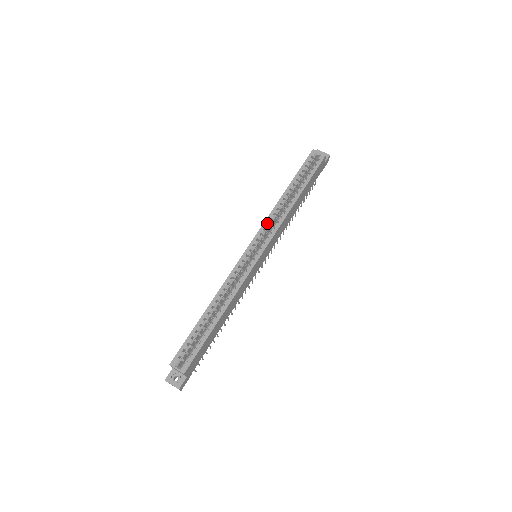
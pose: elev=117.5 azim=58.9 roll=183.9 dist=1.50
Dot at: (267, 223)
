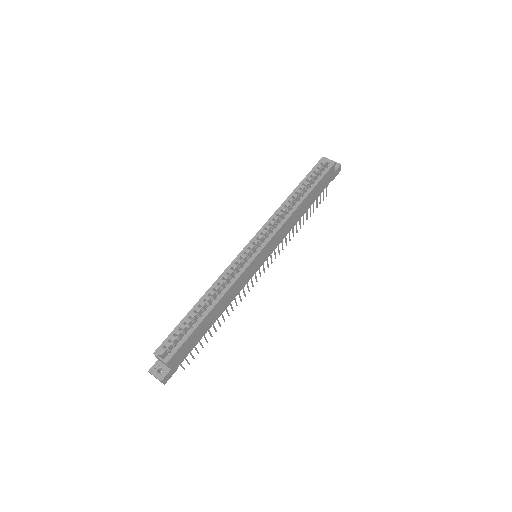
Dot at: (269, 223)
